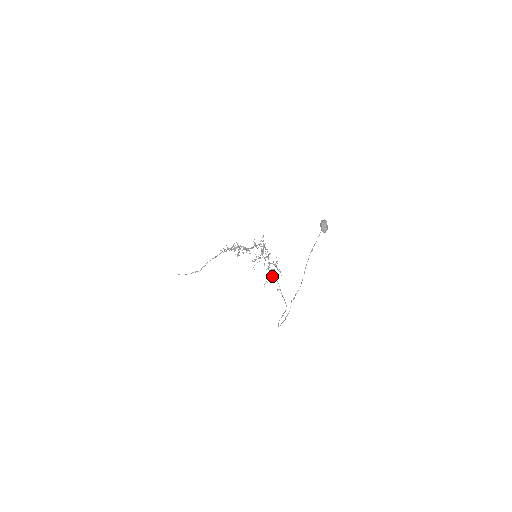
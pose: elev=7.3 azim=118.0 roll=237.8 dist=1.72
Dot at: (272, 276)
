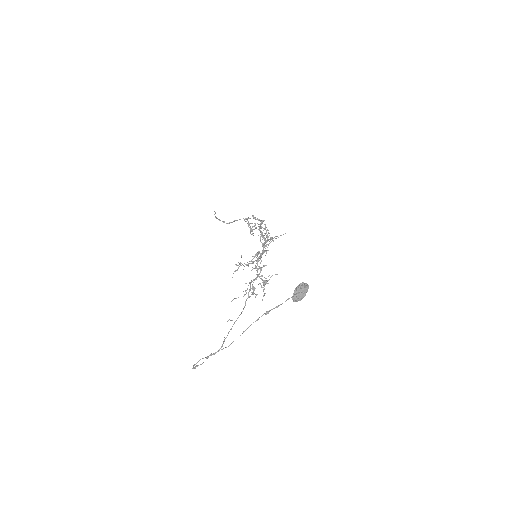
Dot at: (253, 293)
